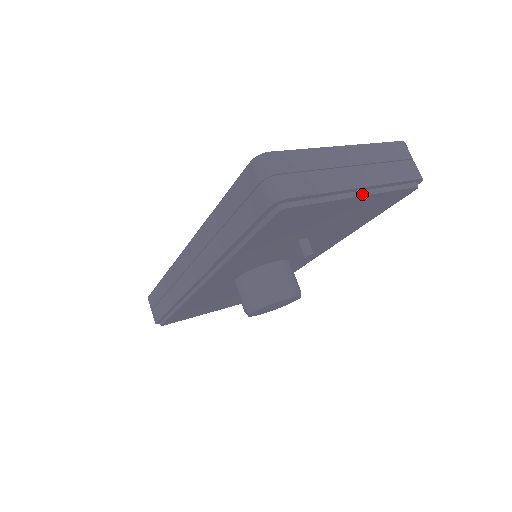
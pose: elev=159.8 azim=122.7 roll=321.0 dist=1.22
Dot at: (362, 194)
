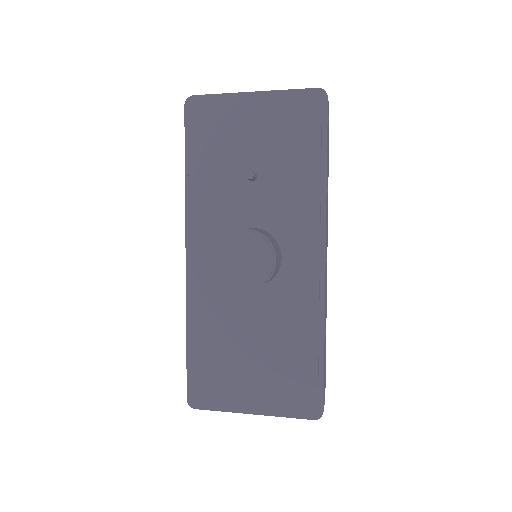
Dot at: (257, 96)
